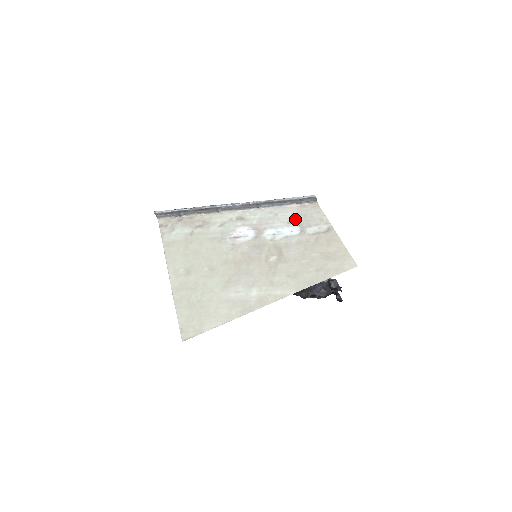
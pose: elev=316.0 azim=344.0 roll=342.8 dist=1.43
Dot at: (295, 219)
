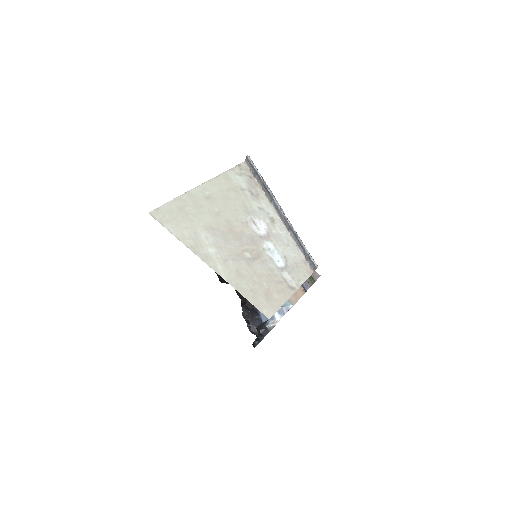
Dot at: (291, 260)
